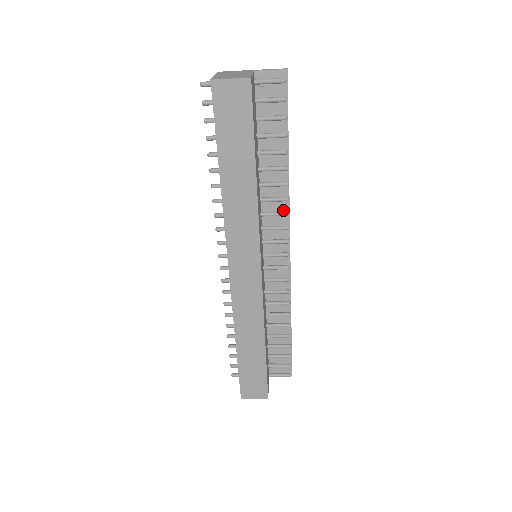
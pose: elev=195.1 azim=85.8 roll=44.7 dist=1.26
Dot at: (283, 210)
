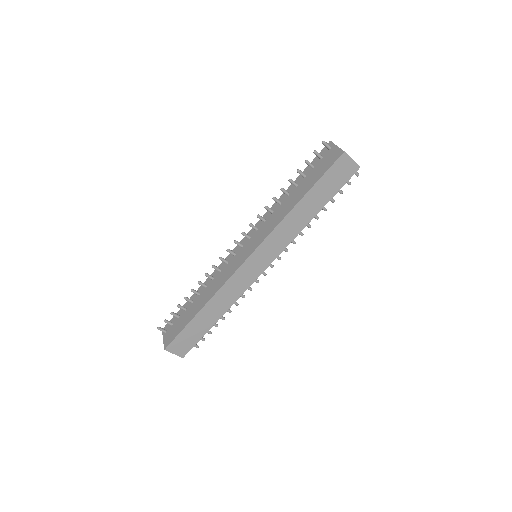
Dot at: occluded
